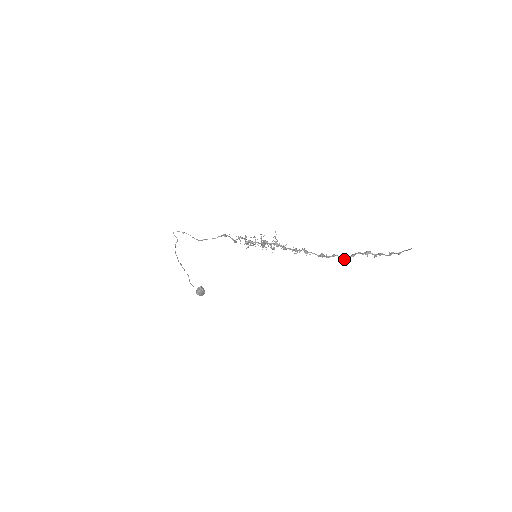
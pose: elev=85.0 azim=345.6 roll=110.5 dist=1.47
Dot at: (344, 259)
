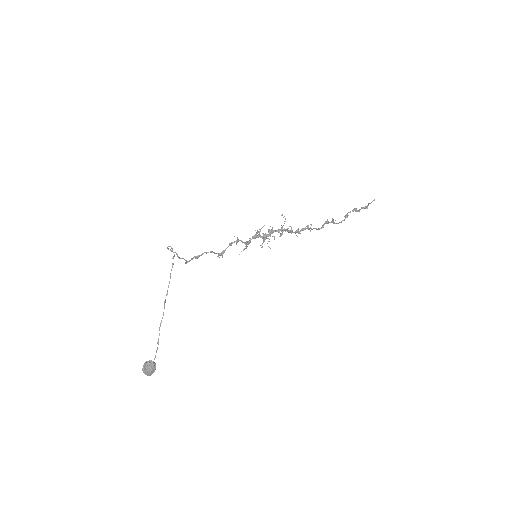
Dot at: occluded
